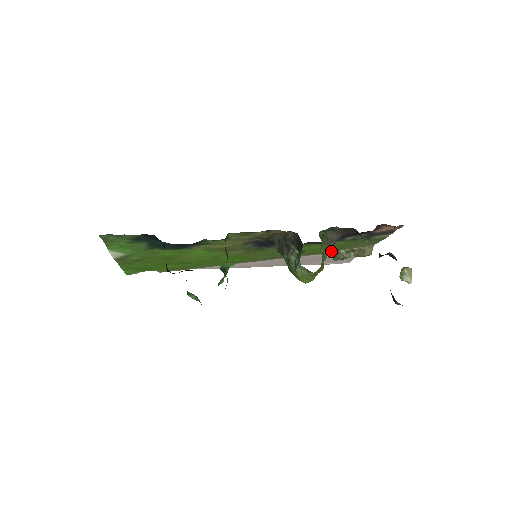
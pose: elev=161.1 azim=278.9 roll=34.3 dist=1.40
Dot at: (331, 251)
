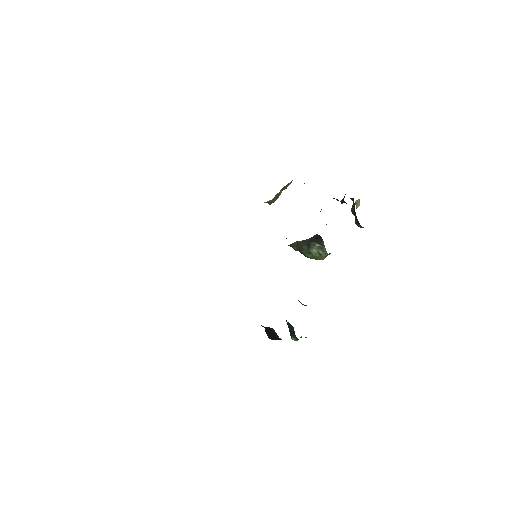
Dot at: occluded
